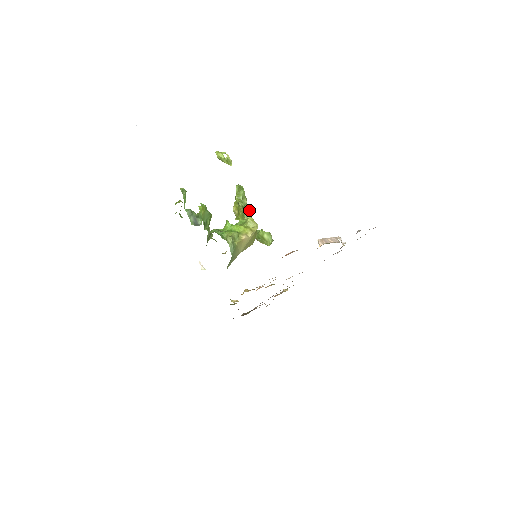
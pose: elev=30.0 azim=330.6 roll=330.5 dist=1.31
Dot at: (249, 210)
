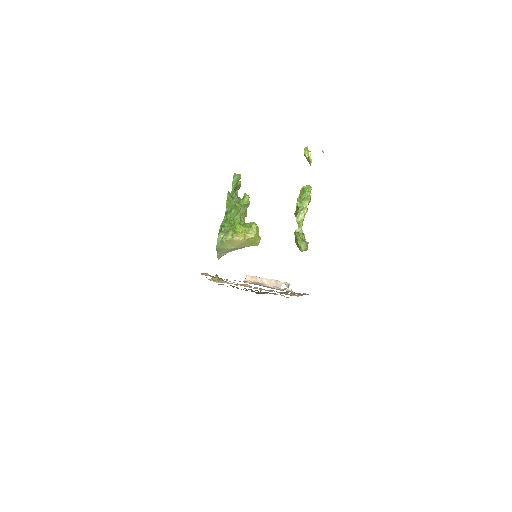
Dot at: occluded
